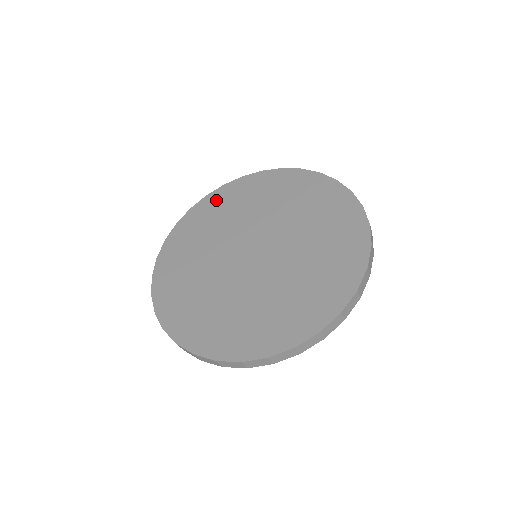
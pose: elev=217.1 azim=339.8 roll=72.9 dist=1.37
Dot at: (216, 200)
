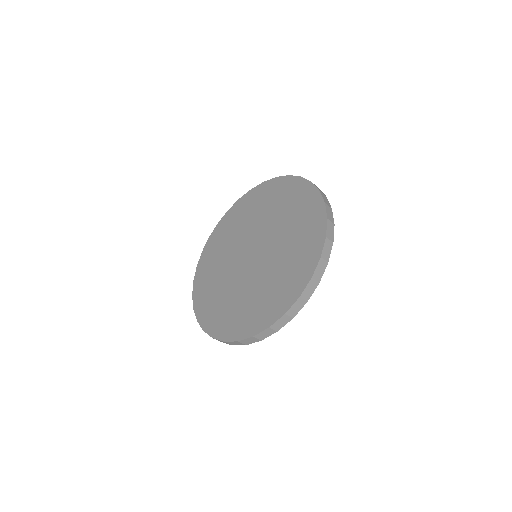
Dot at: (217, 236)
